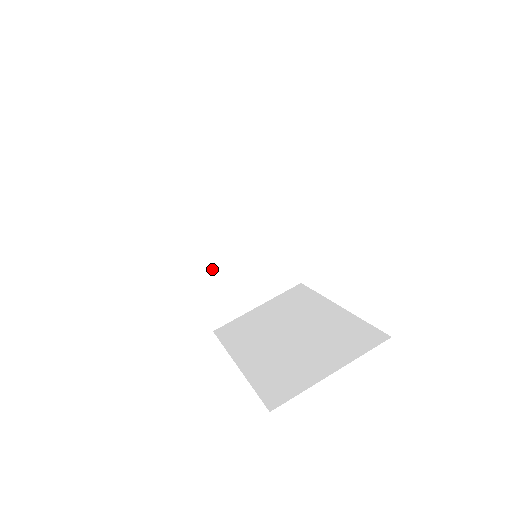
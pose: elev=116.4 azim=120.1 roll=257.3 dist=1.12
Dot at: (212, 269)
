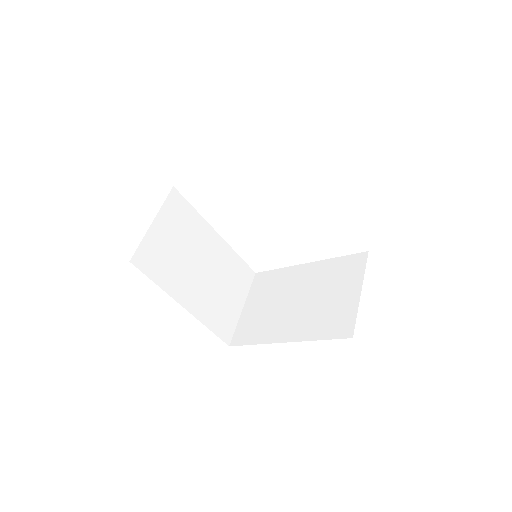
Dot at: (204, 298)
